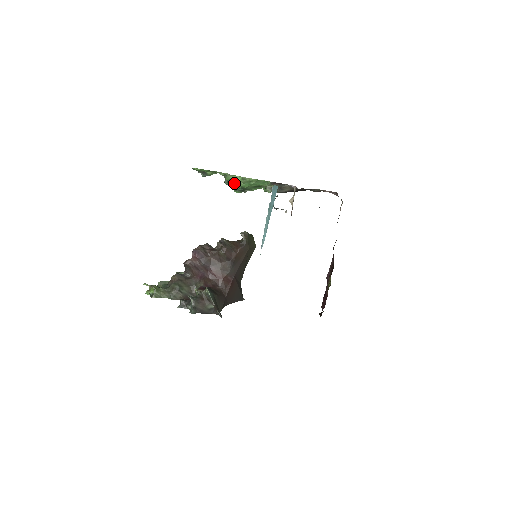
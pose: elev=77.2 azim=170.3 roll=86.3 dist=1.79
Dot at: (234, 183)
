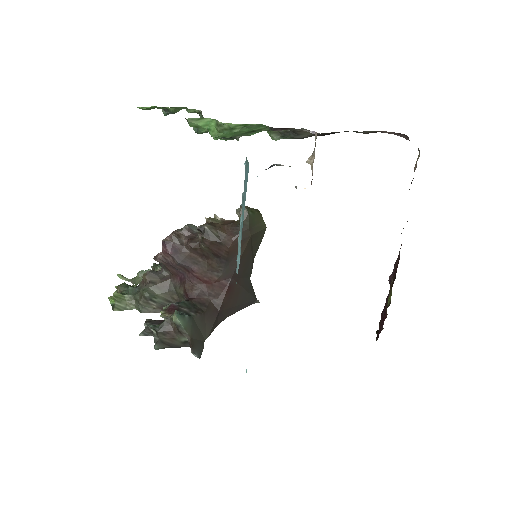
Dot at: (207, 130)
